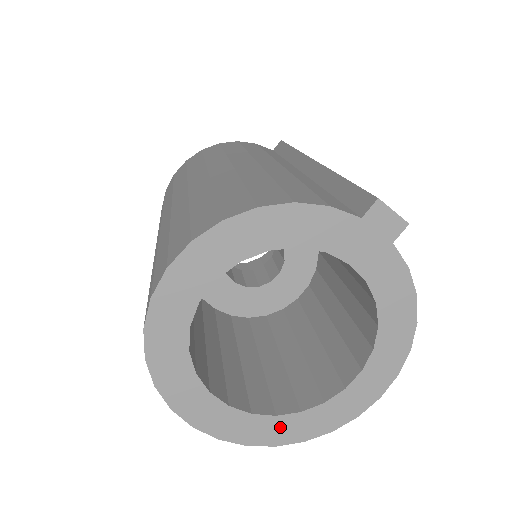
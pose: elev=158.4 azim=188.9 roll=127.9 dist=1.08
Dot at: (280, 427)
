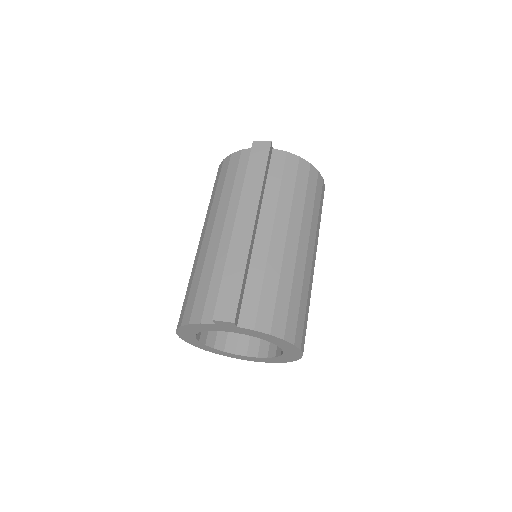
Dot at: (274, 360)
